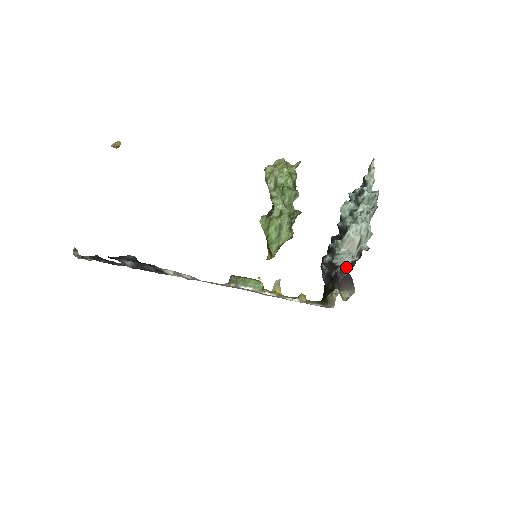
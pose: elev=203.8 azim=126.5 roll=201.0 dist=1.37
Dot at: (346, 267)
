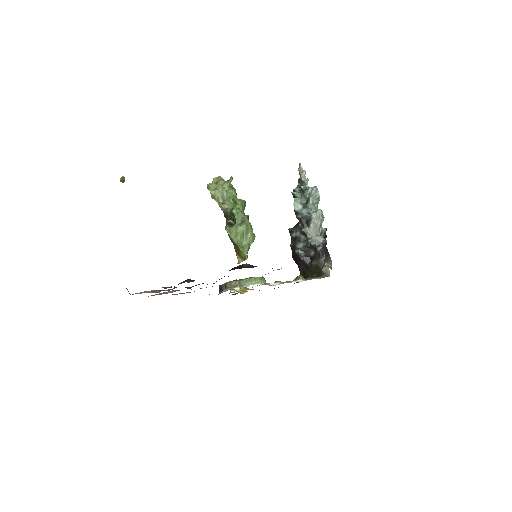
Dot at: (324, 245)
